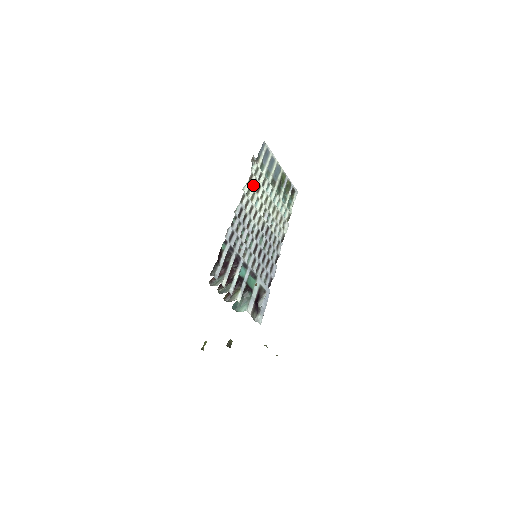
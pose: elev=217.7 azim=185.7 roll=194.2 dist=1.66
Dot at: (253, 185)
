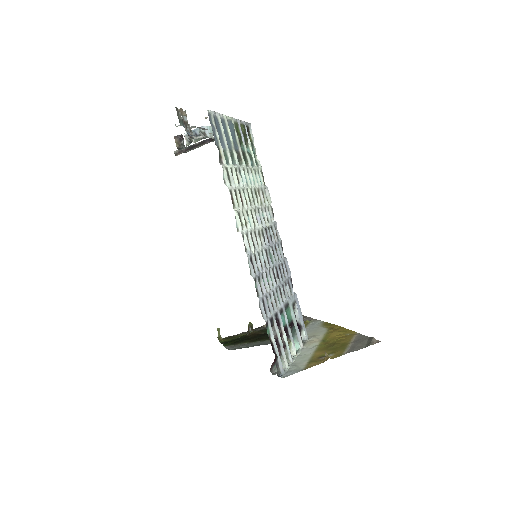
Dot at: (237, 203)
